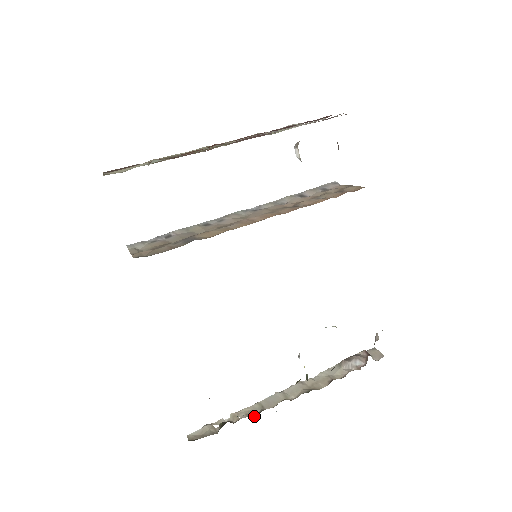
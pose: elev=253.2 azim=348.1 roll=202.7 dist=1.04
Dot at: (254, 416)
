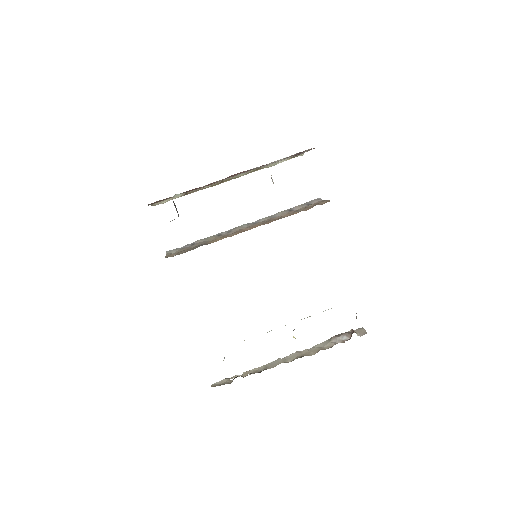
Dot at: occluded
